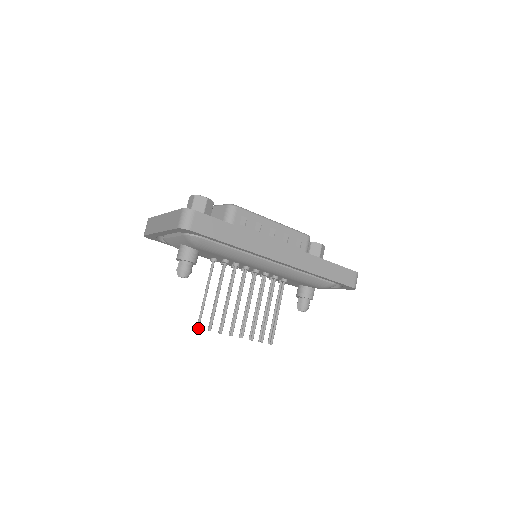
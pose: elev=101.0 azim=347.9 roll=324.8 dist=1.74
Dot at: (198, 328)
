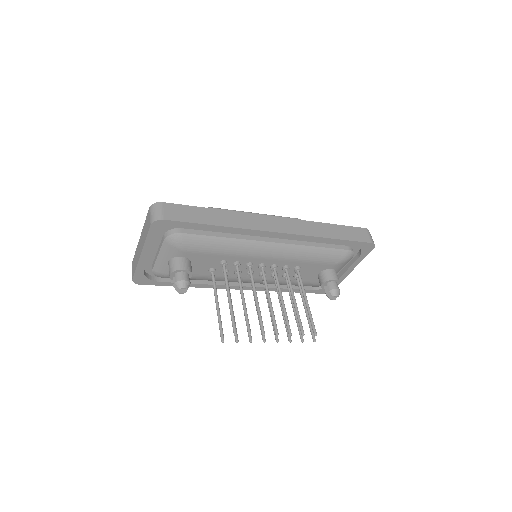
Dot at: (223, 341)
